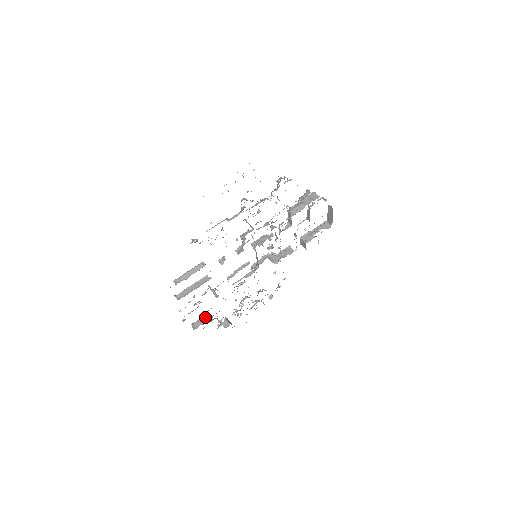
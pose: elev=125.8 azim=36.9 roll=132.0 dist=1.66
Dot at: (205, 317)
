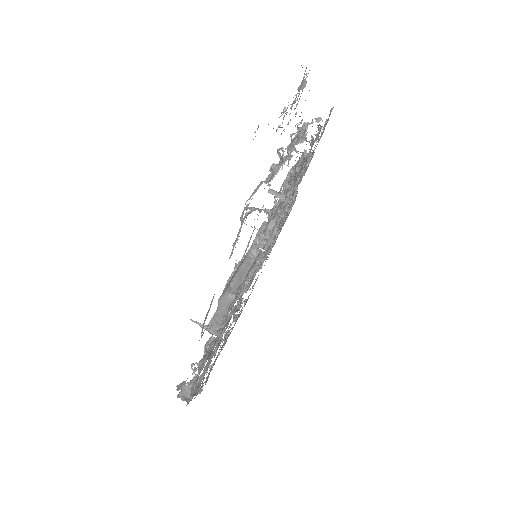
Dot at: (193, 377)
